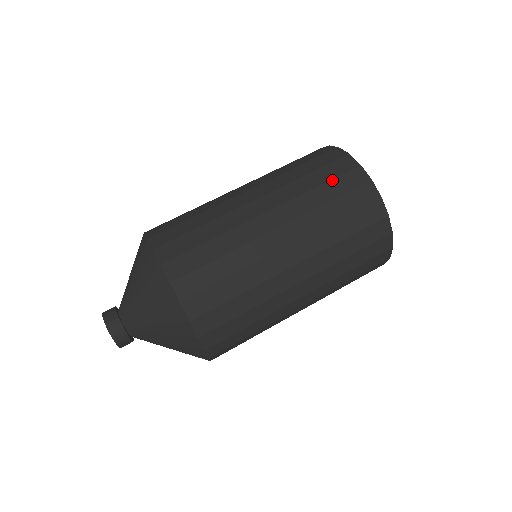
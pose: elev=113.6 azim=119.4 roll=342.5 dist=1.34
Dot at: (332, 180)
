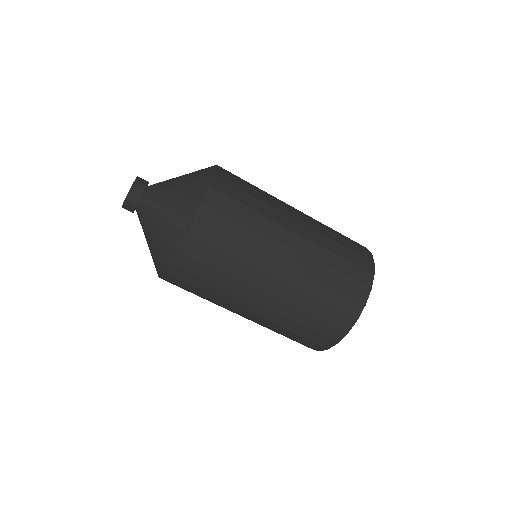
Dot at: (347, 277)
